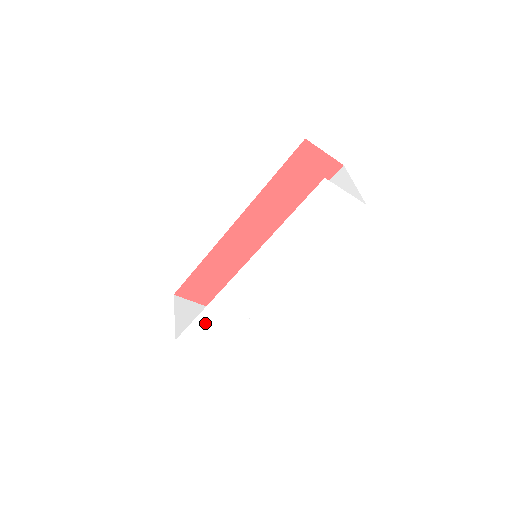
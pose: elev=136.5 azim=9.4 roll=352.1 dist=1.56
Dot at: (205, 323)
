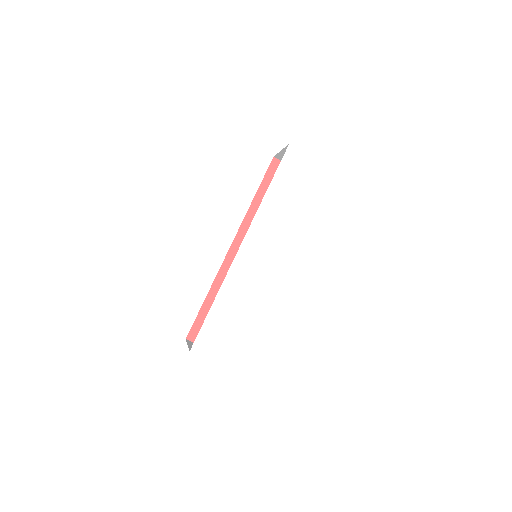
Dot at: (218, 323)
